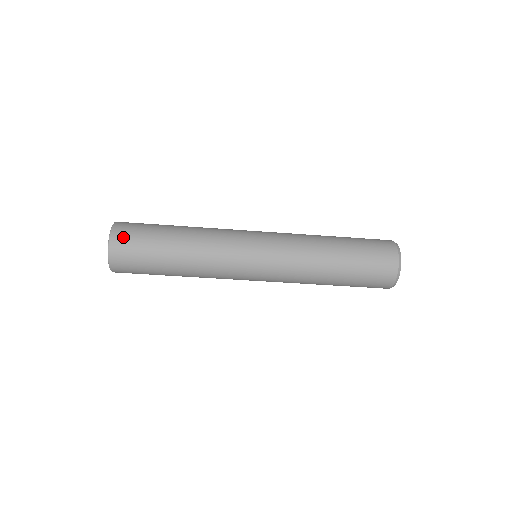
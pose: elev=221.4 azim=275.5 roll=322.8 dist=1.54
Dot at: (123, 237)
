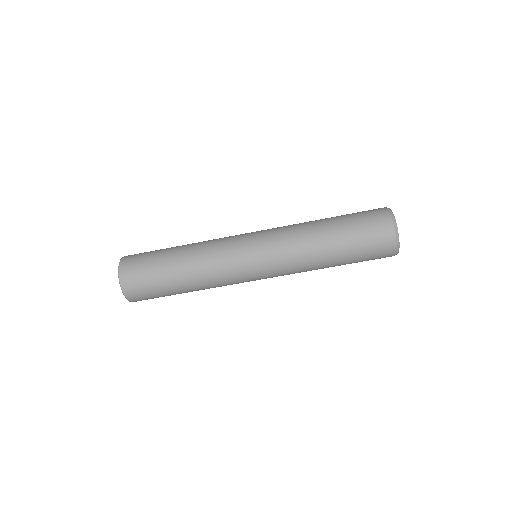
Dot at: (131, 260)
